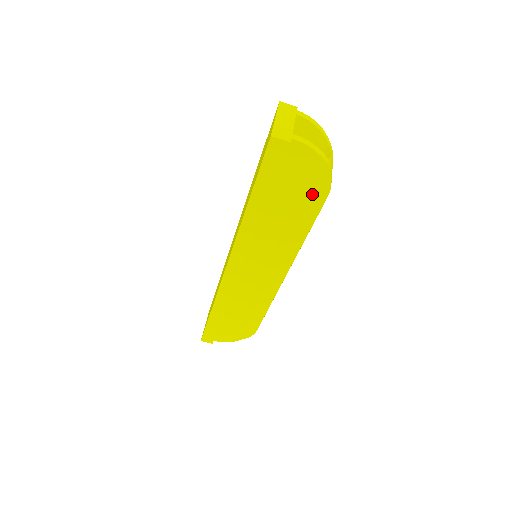
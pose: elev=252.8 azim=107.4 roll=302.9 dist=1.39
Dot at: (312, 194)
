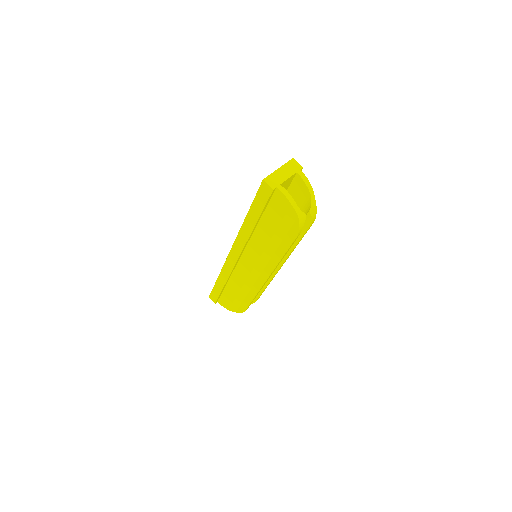
Dot at: (287, 231)
